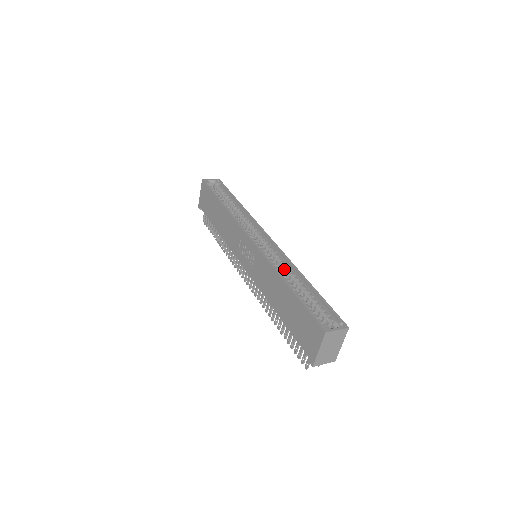
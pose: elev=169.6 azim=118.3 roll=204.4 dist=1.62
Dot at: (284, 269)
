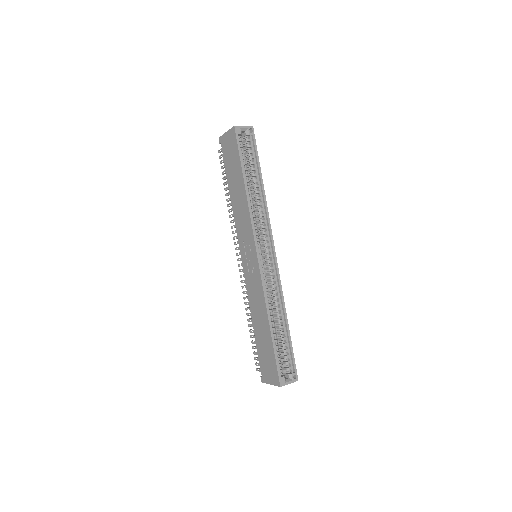
Dot at: (274, 299)
